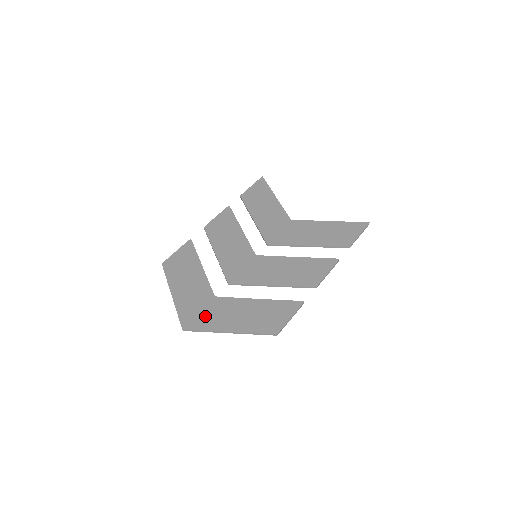
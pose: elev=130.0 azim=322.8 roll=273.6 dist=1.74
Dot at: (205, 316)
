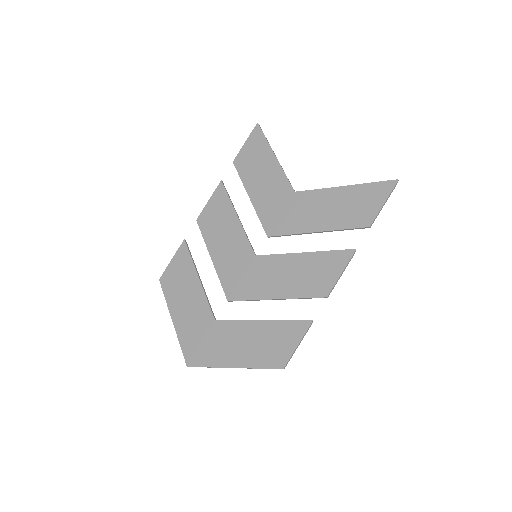
Dot at: (207, 348)
